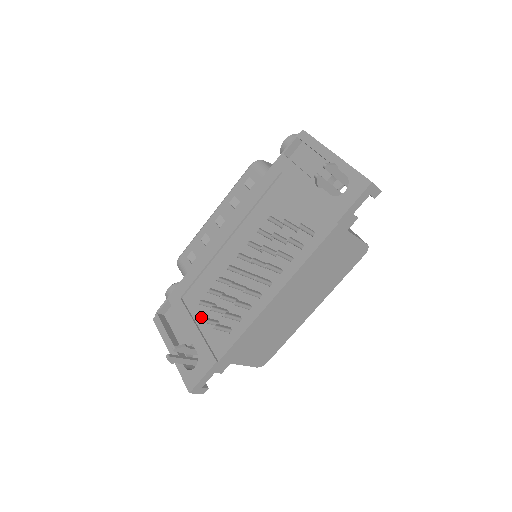
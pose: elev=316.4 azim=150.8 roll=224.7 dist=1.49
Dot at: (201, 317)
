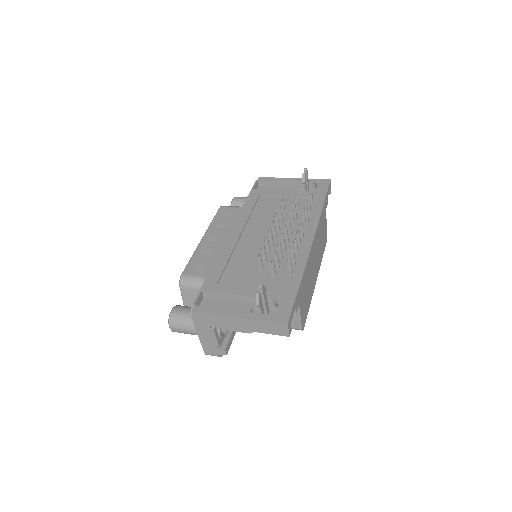
Dot at: (253, 282)
